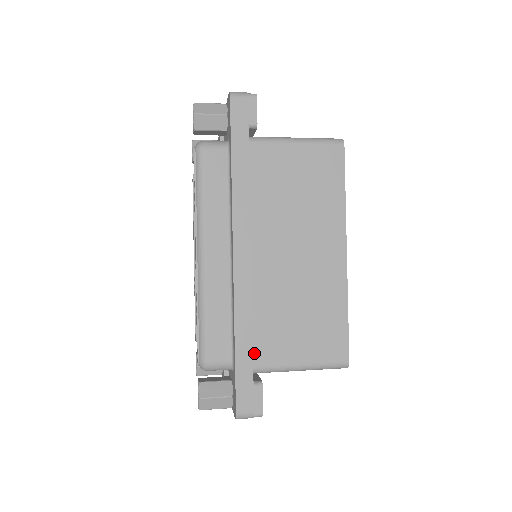
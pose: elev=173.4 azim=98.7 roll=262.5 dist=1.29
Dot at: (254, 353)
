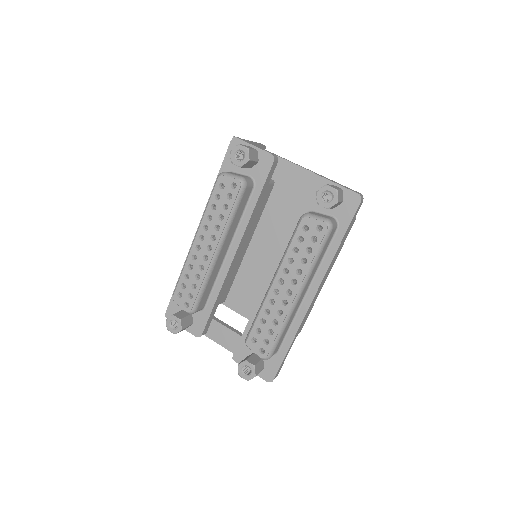
Dot at: occluded
